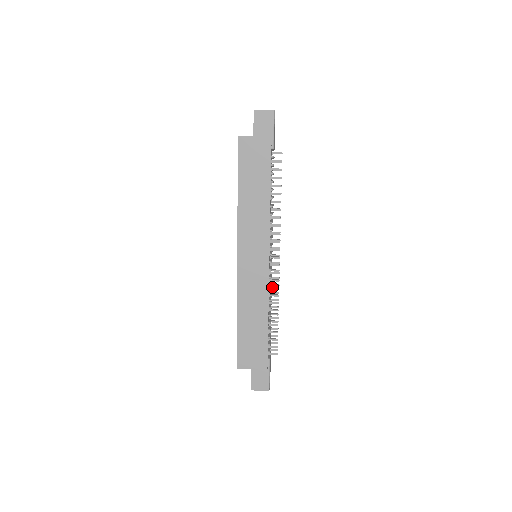
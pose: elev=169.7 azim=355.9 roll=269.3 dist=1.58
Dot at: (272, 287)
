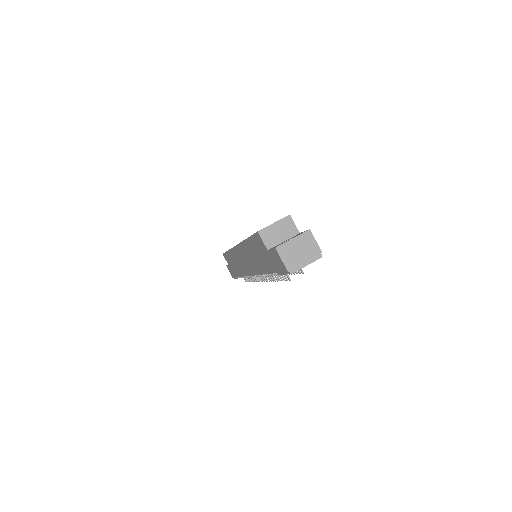
Dot at: occluded
